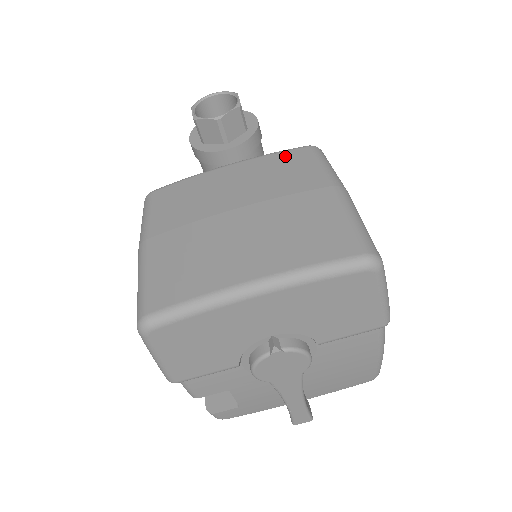
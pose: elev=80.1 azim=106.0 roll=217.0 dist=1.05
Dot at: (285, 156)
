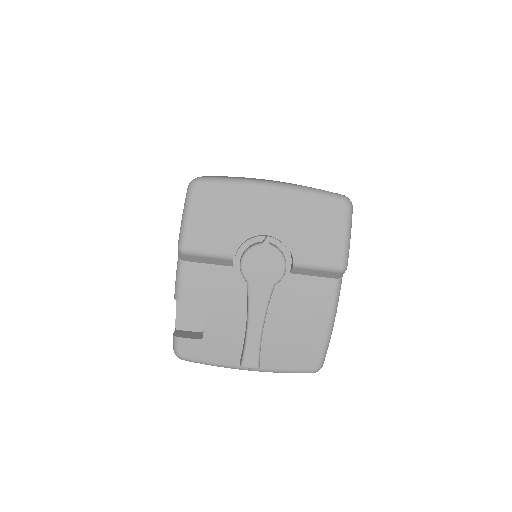
Dot at: occluded
